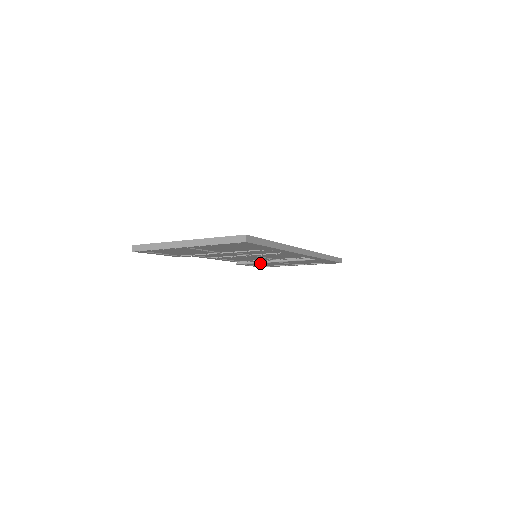
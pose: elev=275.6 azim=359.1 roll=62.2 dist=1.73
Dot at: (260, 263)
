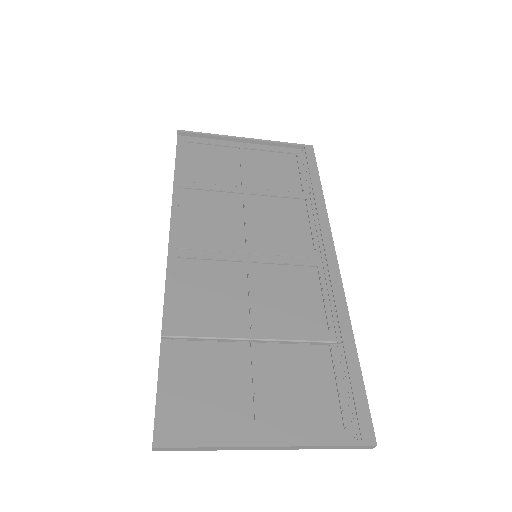
Dot at: occluded
